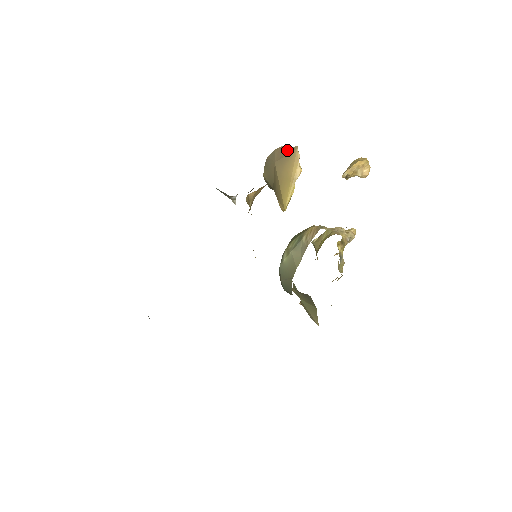
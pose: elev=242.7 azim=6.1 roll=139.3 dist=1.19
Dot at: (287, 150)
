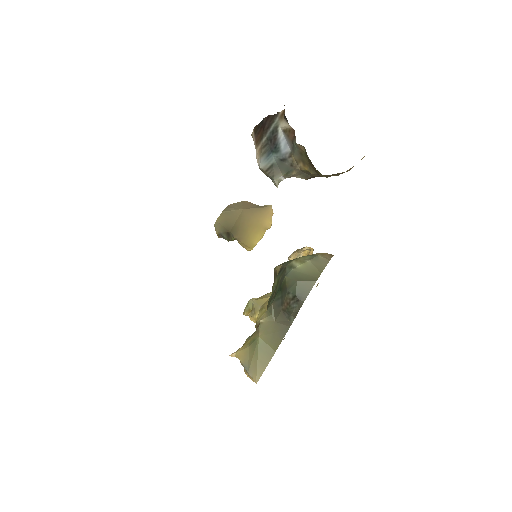
Dot at: (258, 205)
